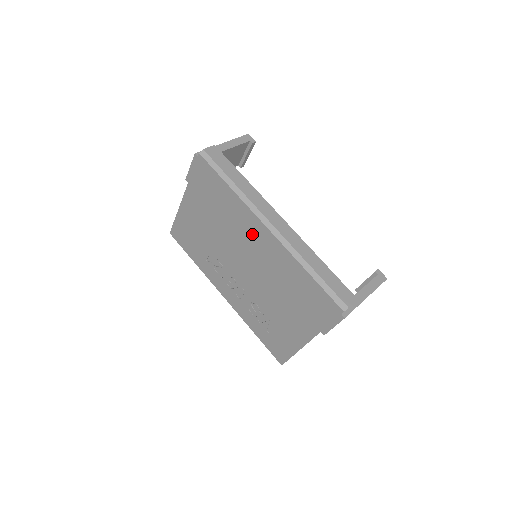
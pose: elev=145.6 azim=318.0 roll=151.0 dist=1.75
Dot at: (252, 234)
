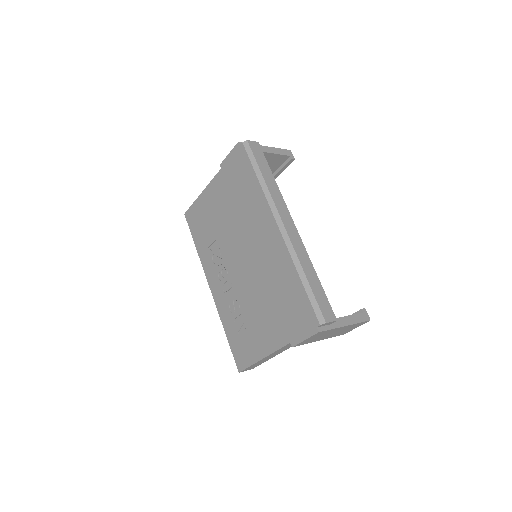
Dot at: (261, 229)
